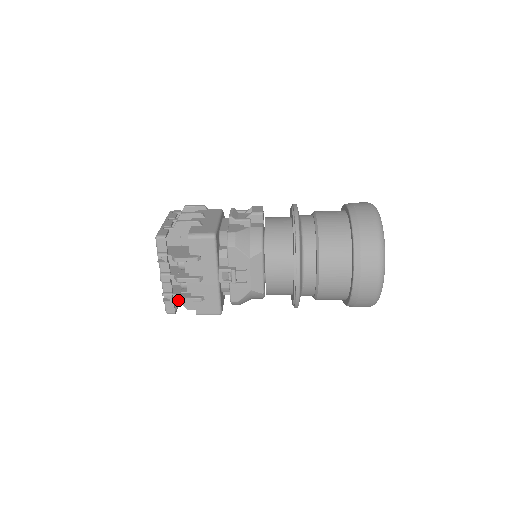
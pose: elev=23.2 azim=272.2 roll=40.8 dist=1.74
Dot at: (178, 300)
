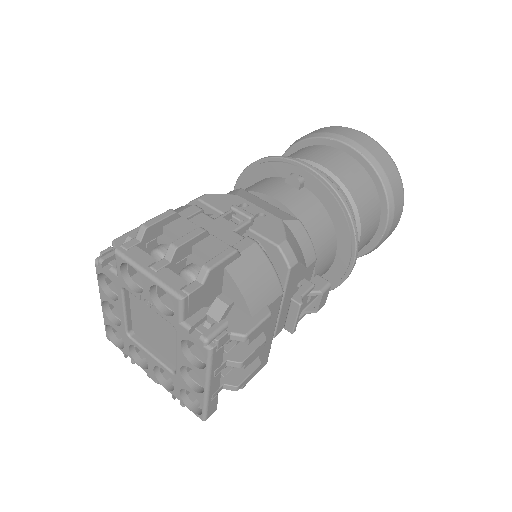
Dot at: occluded
